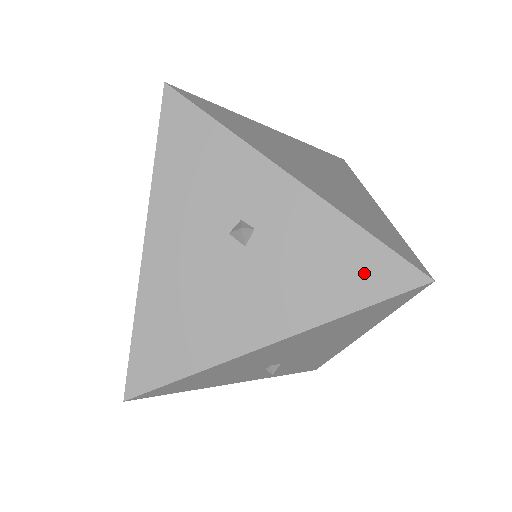
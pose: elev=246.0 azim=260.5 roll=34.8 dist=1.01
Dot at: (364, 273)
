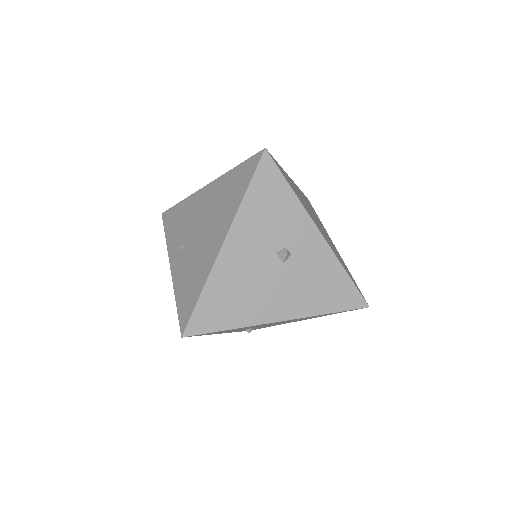
Dot at: (339, 295)
